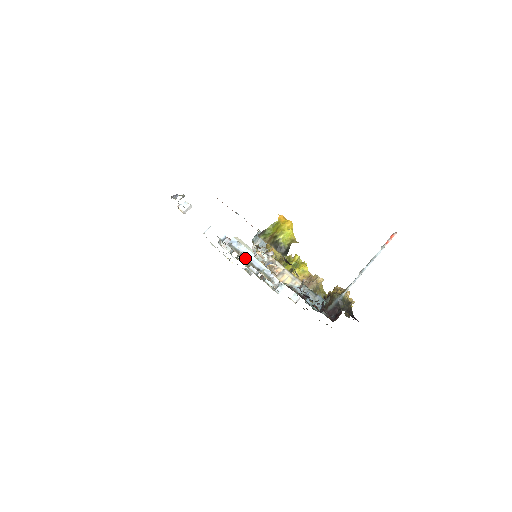
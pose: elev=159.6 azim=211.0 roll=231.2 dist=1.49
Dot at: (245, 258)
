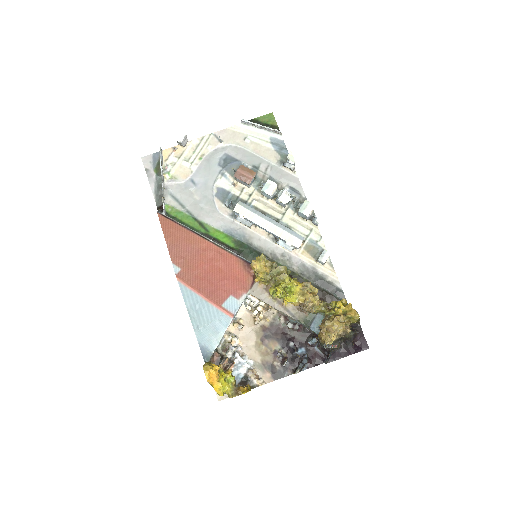
Dot at: (257, 226)
